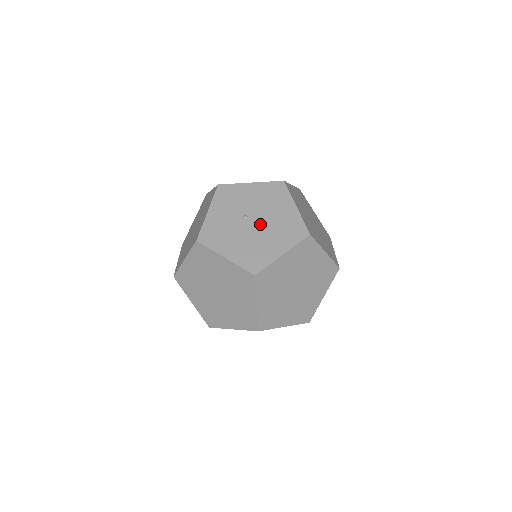
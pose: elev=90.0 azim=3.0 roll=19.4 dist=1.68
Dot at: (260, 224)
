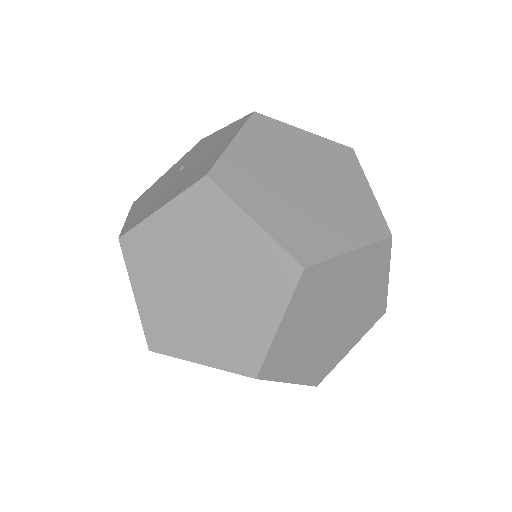
Dot at: (183, 173)
